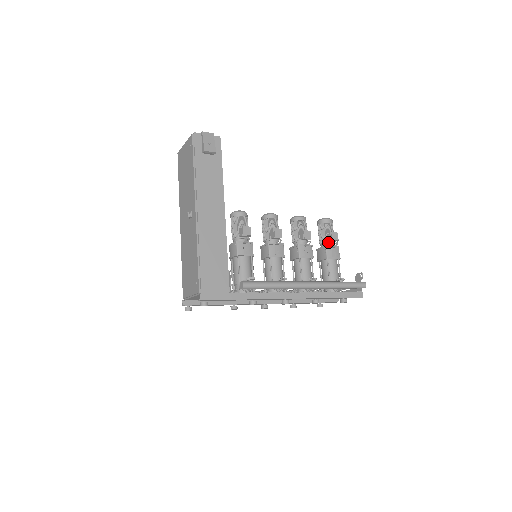
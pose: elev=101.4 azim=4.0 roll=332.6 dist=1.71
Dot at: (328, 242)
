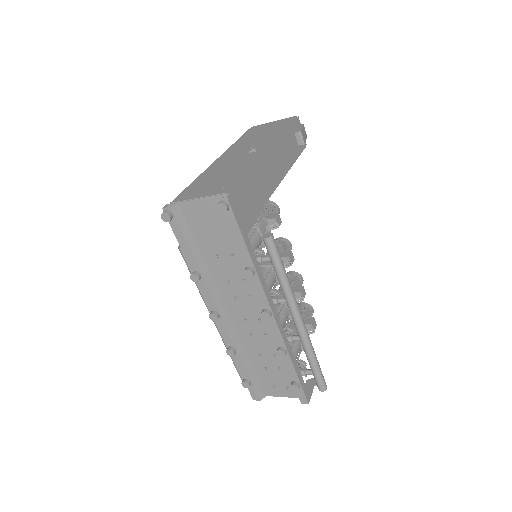
Dot at: occluded
